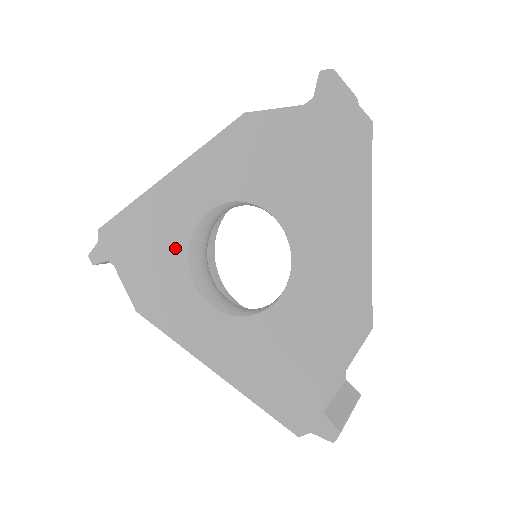
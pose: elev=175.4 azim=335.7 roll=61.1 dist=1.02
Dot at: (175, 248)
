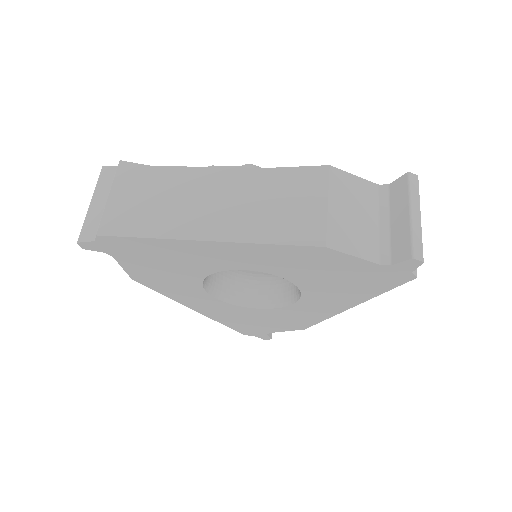
Dot at: (194, 272)
